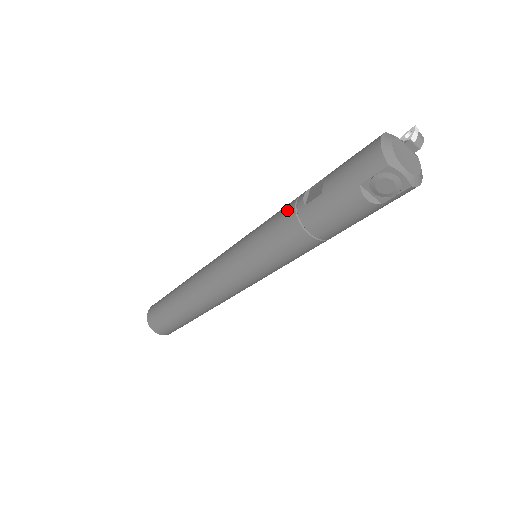
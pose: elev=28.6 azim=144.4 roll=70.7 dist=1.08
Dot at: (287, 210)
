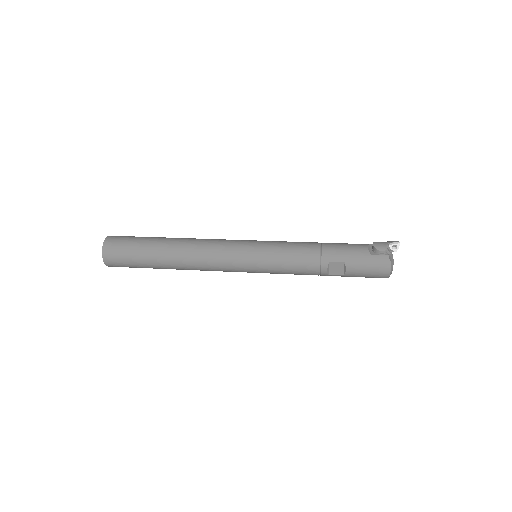
Dot at: (312, 271)
